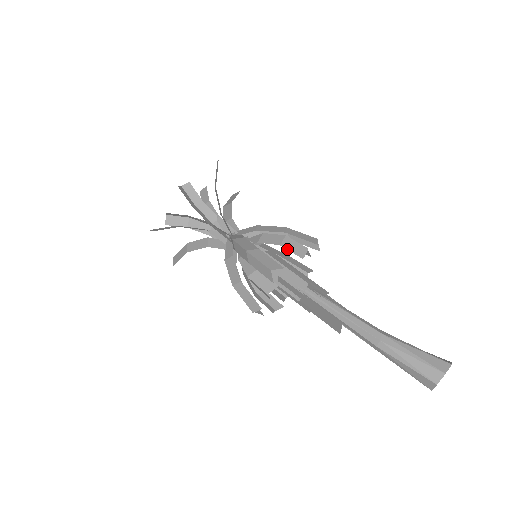
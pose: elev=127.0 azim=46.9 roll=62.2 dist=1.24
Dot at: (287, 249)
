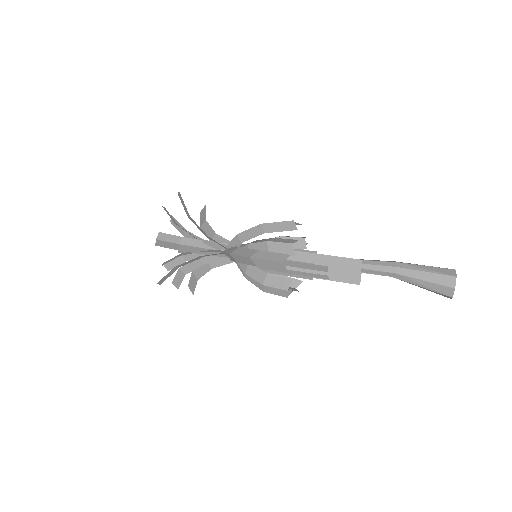
Dot at: occluded
